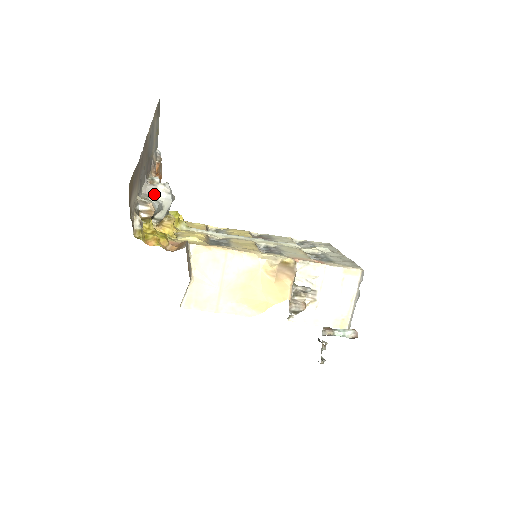
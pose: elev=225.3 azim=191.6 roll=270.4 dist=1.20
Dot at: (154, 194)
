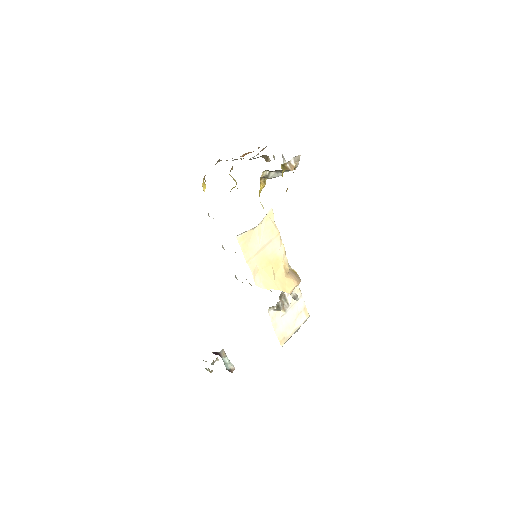
Dot at: (283, 161)
